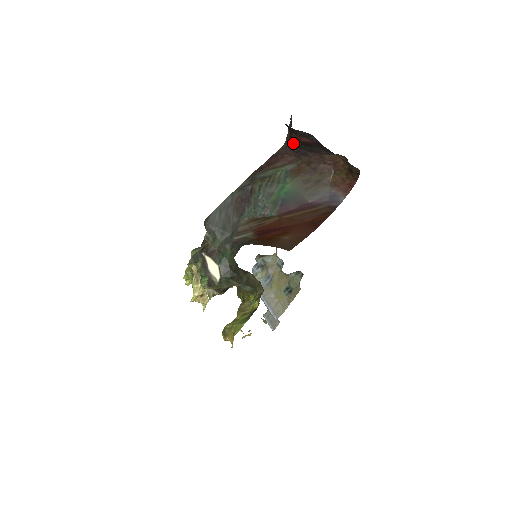
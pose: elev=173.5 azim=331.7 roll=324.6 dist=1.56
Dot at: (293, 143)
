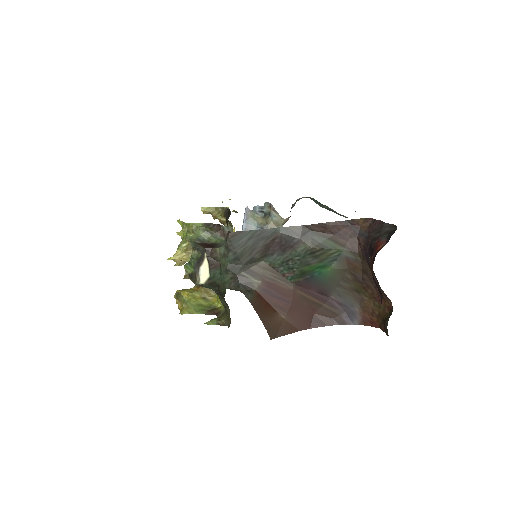
Dot at: (370, 251)
